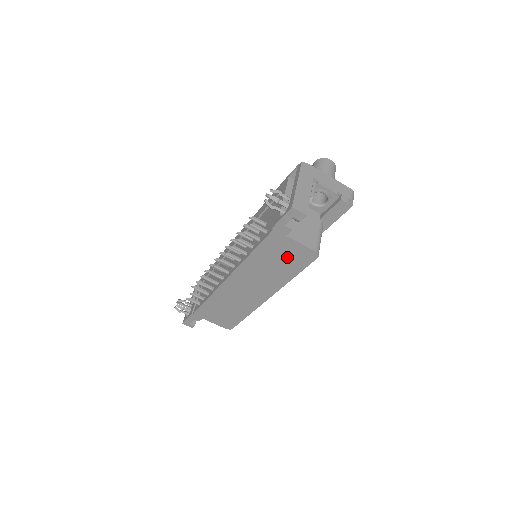
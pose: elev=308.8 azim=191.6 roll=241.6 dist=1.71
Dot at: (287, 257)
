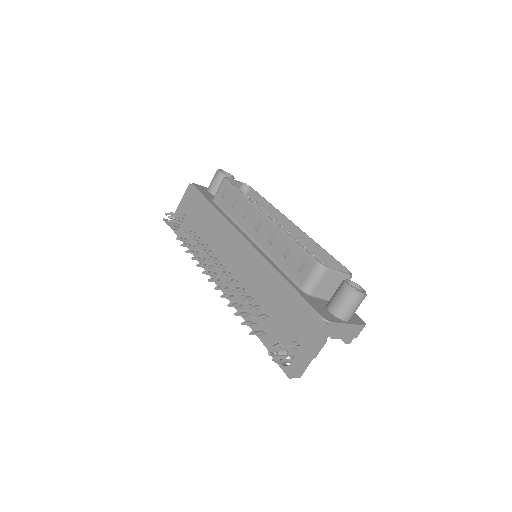
Dot at: occluded
